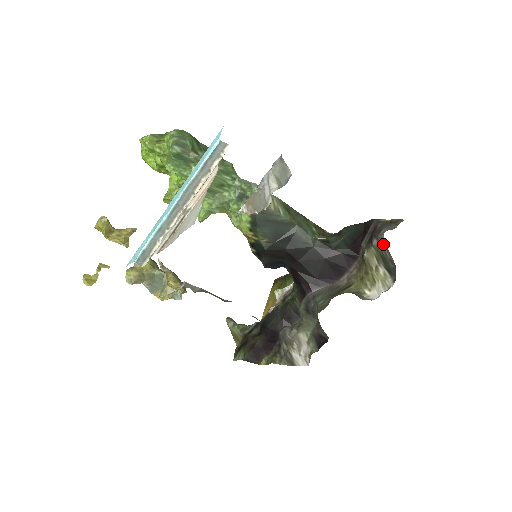
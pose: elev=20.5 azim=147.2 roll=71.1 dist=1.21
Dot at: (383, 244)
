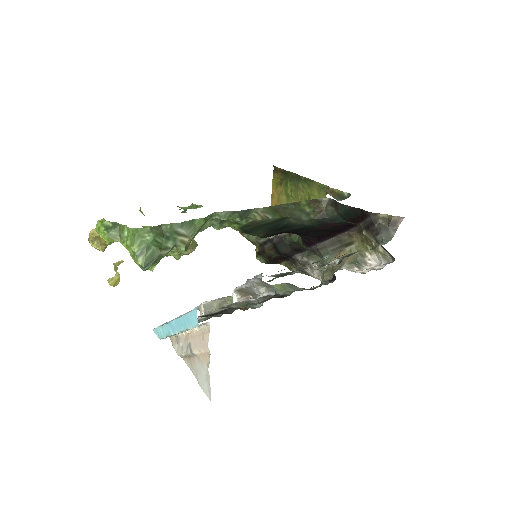
Dot at: (381, 245)
